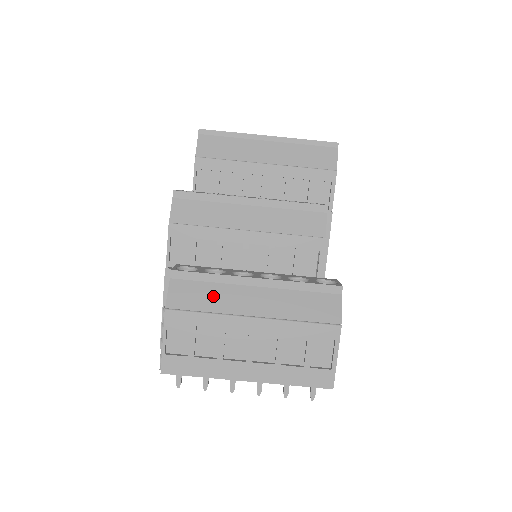
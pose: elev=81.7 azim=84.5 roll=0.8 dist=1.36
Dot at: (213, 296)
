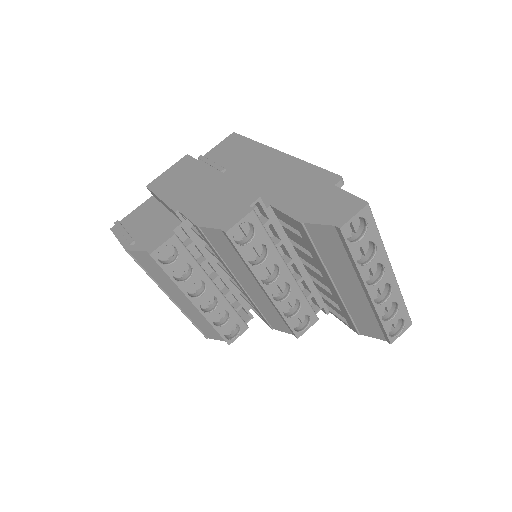
Dot at: (162, 278)
